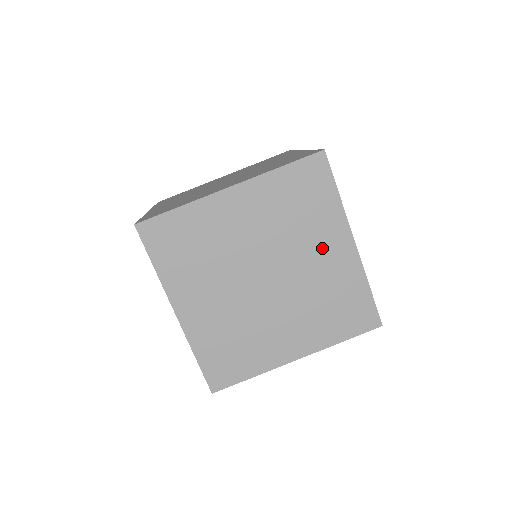
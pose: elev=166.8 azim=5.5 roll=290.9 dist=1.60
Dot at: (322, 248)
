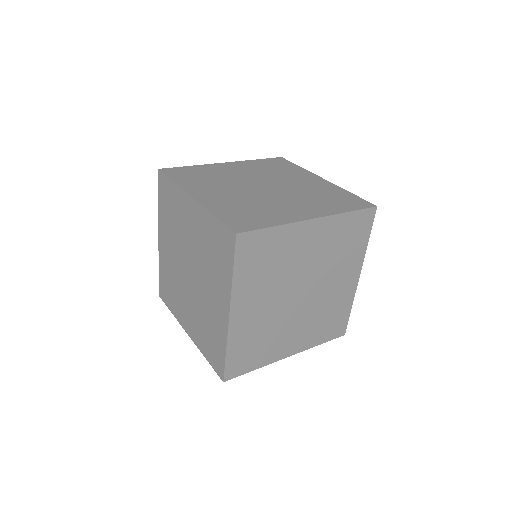
Dot at: (342, 277)
